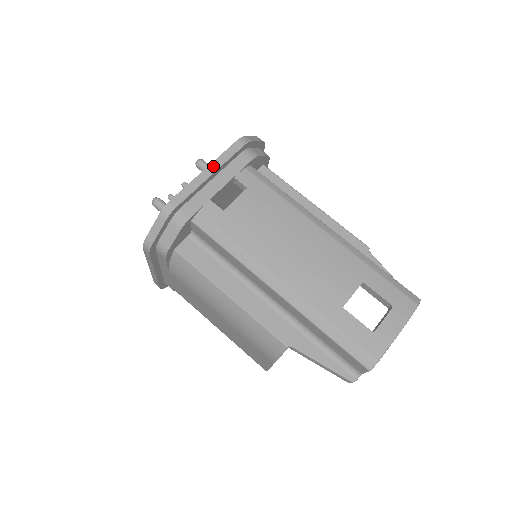
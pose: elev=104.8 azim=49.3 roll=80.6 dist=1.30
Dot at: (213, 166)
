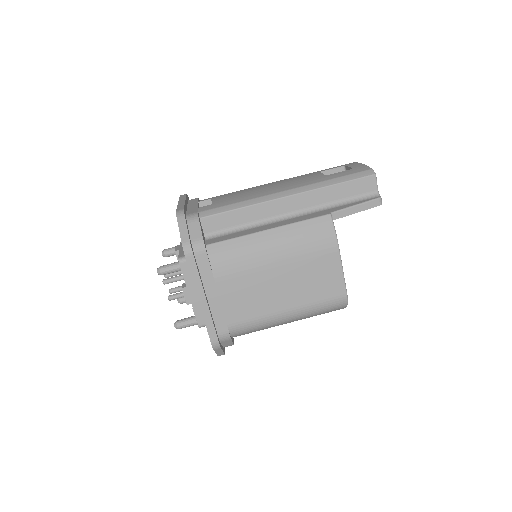
Dot at: (181, 201)
